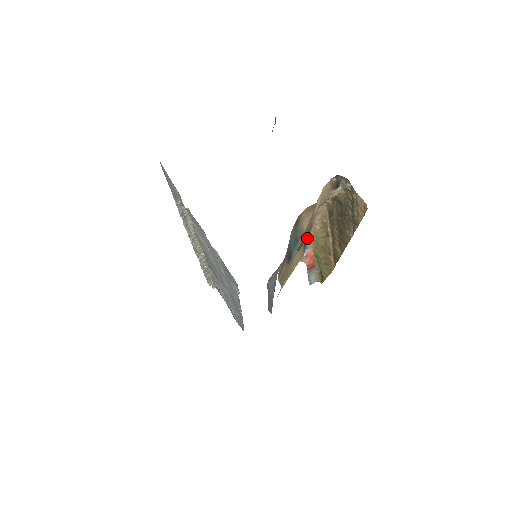
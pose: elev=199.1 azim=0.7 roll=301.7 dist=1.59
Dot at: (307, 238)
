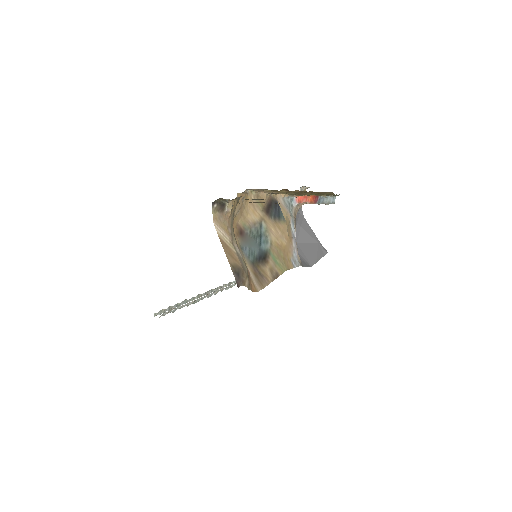
Dot at: (276, 206)
